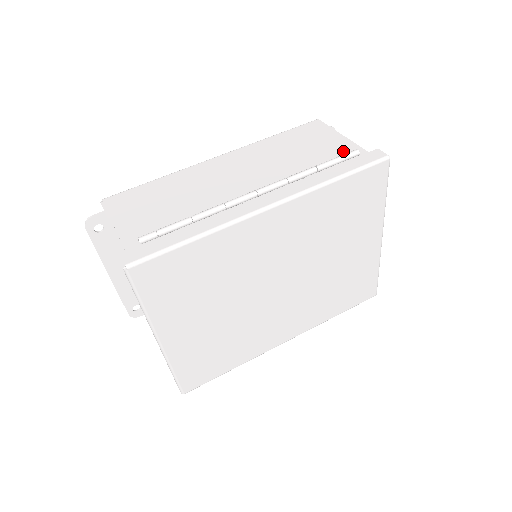
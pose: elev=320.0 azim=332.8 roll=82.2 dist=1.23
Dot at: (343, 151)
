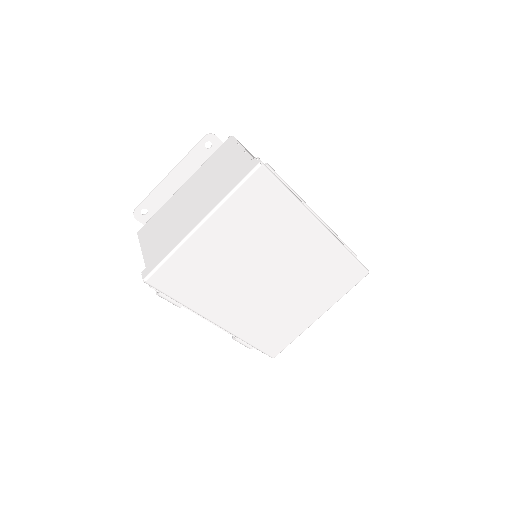
Dot at: occluded
